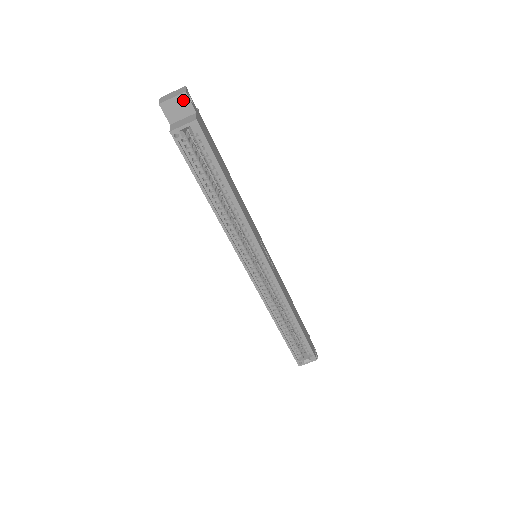
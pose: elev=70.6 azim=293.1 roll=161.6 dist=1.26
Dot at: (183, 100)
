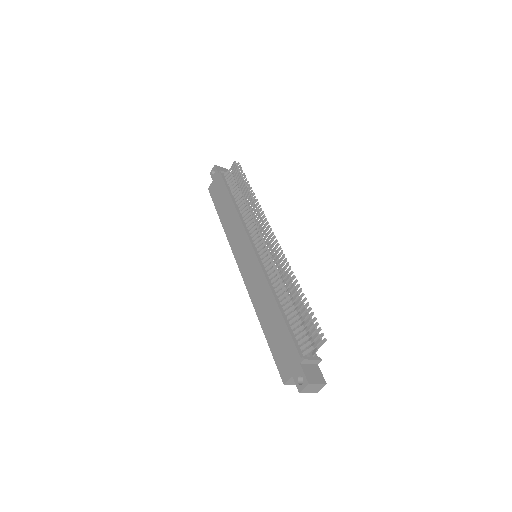
Dot at: occluded
